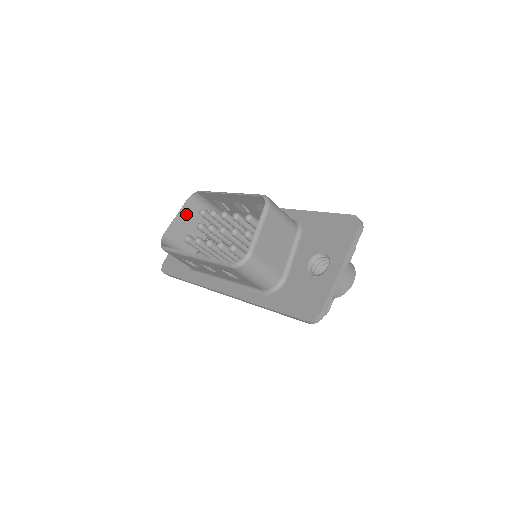
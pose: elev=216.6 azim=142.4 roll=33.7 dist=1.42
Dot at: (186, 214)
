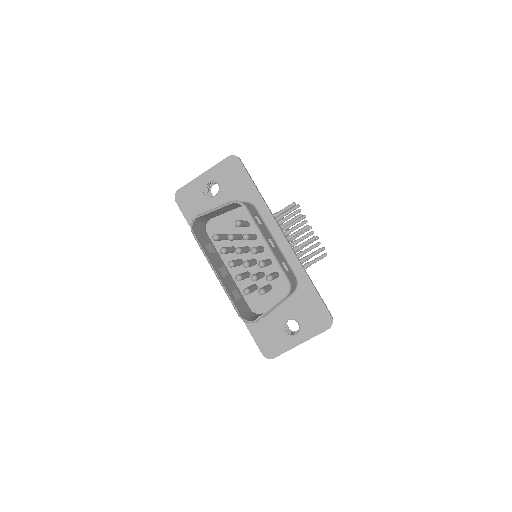
Dot at: (223, 208)
